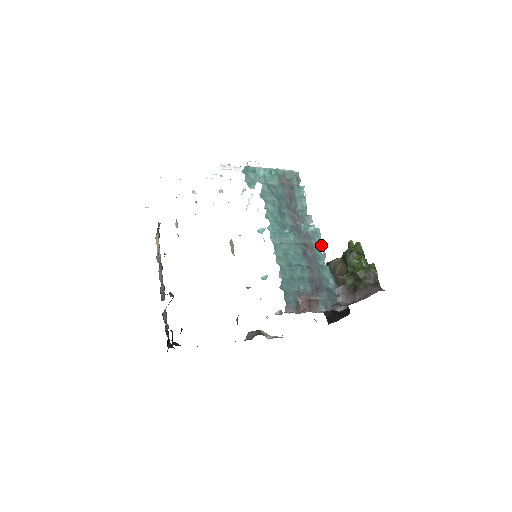
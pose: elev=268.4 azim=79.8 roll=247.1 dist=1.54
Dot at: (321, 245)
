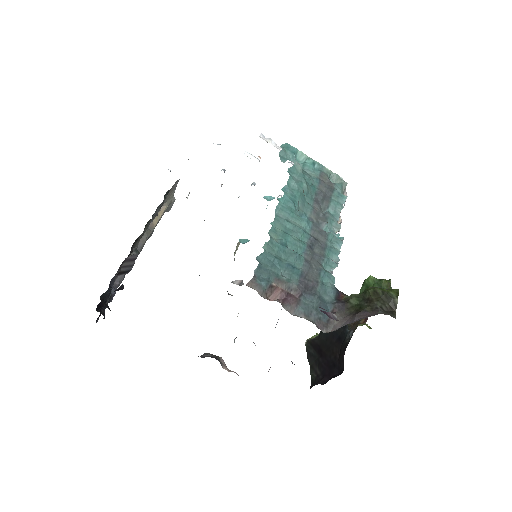
Dot at: (337, 252)
